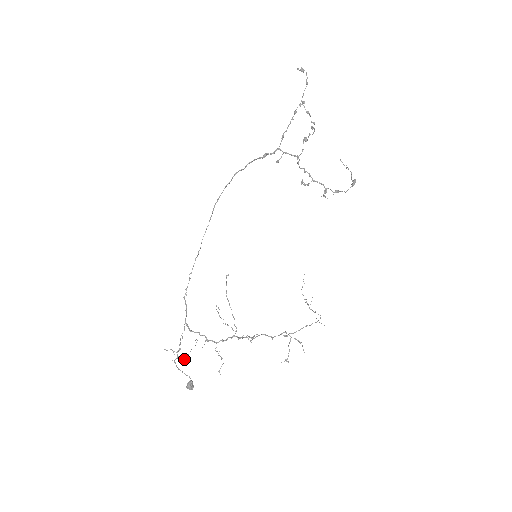
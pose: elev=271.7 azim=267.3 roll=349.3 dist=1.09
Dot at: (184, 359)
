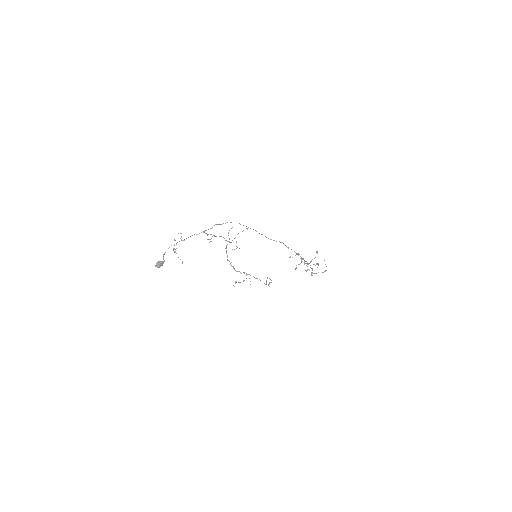
Dot at: (175, 251)
